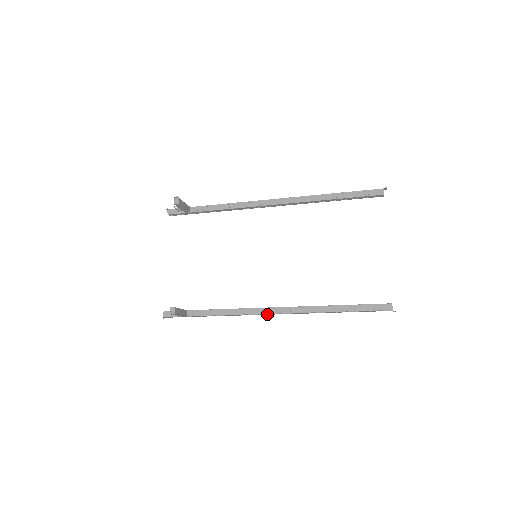
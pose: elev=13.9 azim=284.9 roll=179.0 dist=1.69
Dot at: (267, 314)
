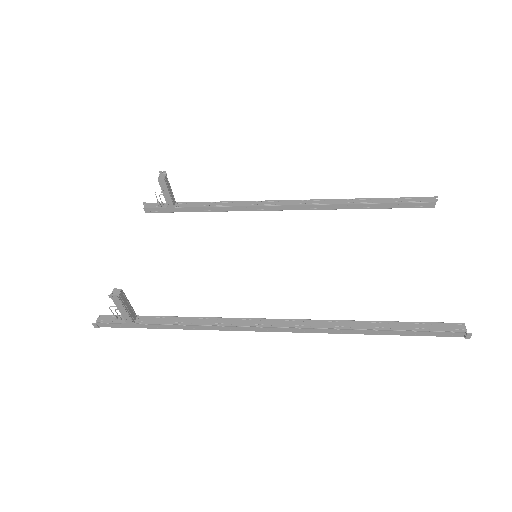
Dot at: (262, 329)
